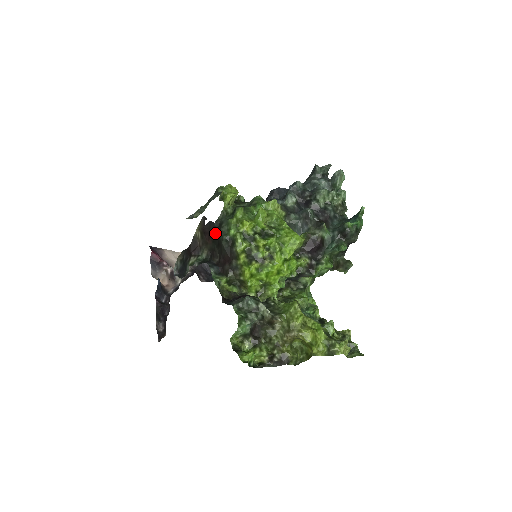
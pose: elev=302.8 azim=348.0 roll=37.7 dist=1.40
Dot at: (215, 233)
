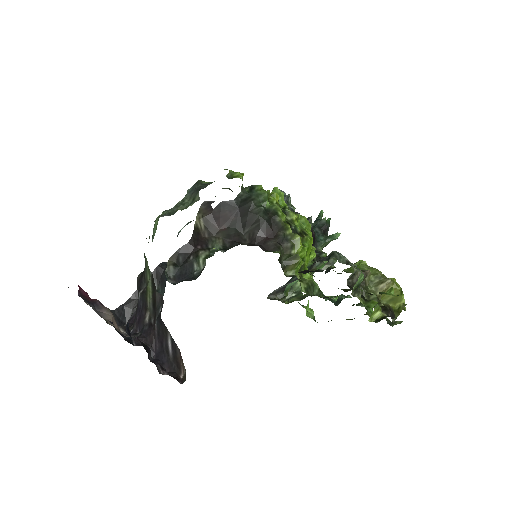
Dot at: (235, 213)
